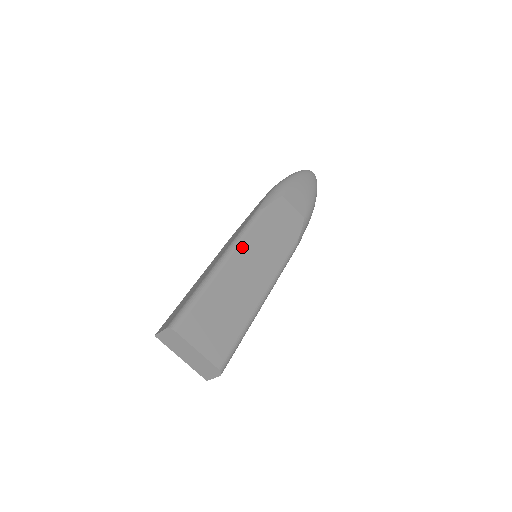
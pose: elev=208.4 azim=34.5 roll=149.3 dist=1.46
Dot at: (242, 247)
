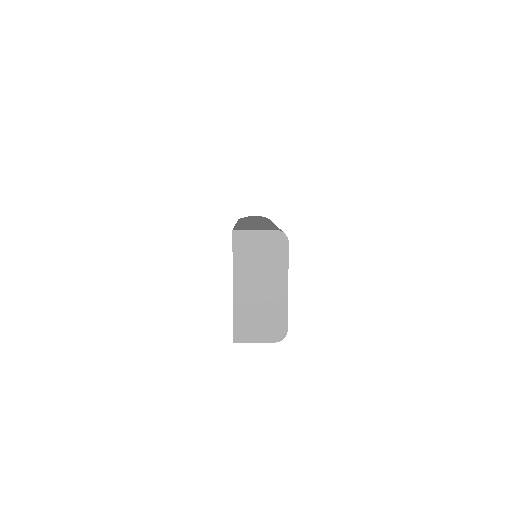
Dot at: occluded
